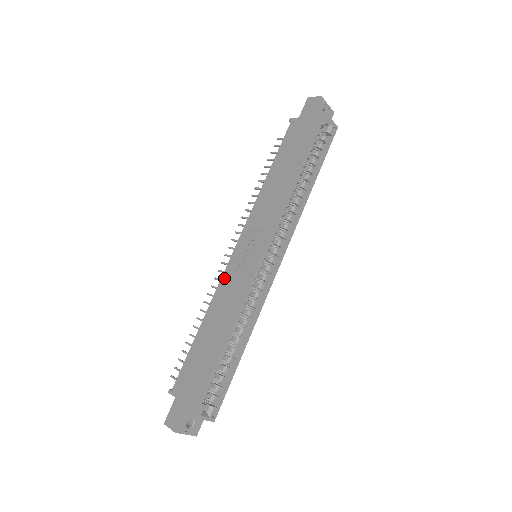
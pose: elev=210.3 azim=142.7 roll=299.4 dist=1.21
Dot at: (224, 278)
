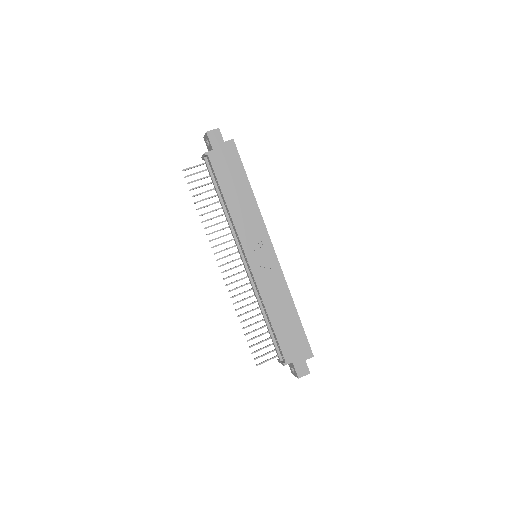
Dot at: (259, 282)
